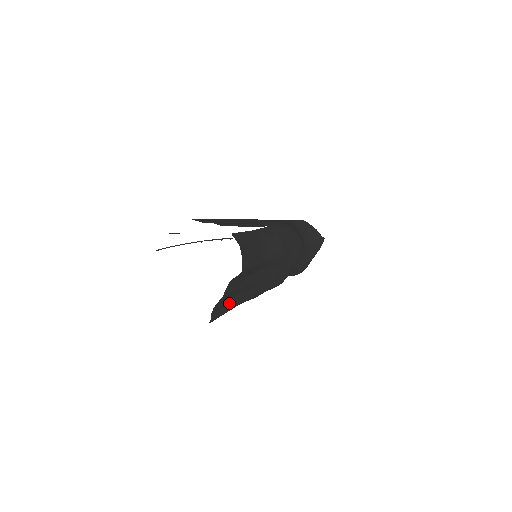
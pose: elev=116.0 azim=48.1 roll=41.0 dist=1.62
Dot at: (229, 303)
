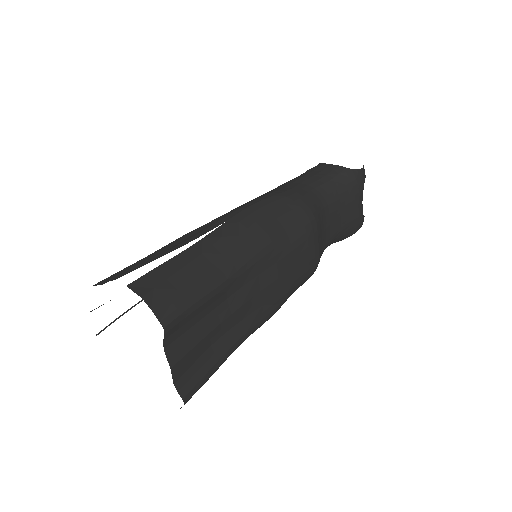
Dot at: (212, 356)
